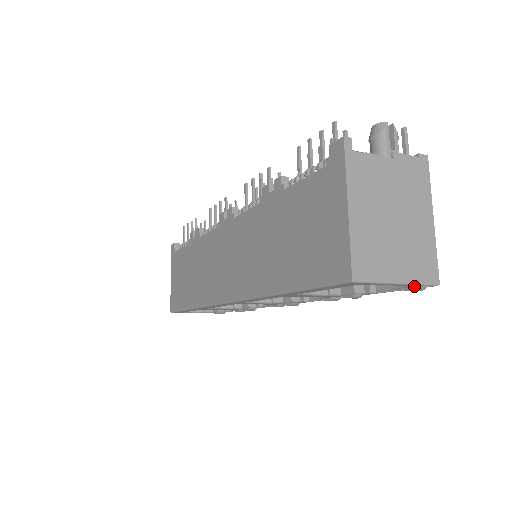
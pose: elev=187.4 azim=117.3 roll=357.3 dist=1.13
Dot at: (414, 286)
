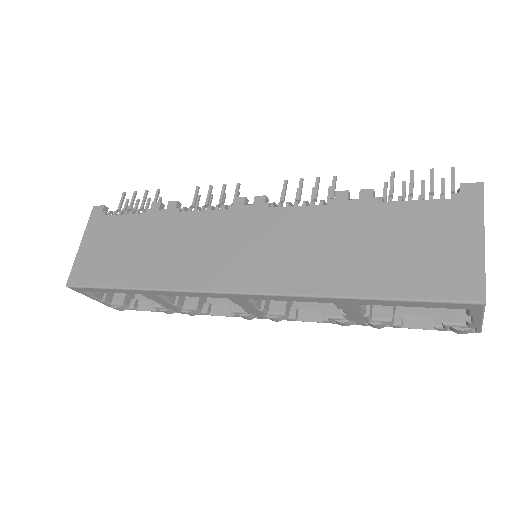
Dot at: (471, 327)
